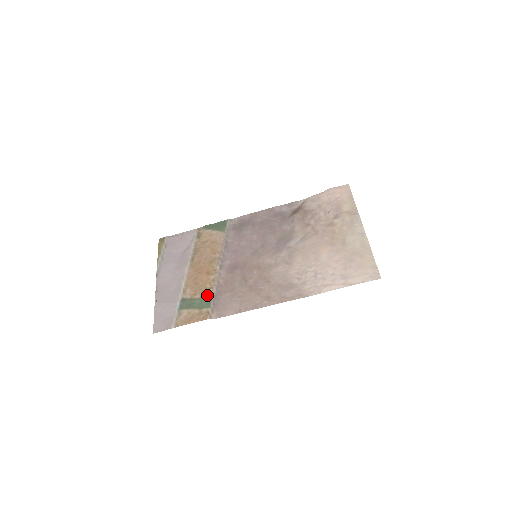
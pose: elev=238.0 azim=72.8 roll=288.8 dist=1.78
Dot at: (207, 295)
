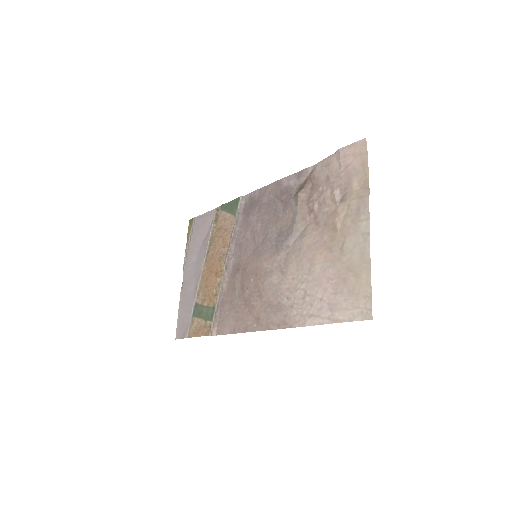
Dot at: (212, 304)
